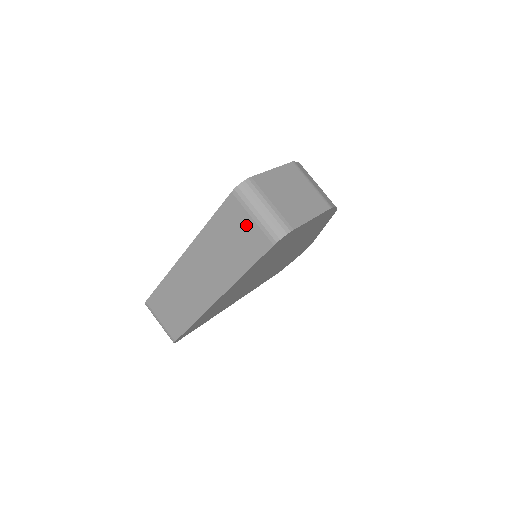
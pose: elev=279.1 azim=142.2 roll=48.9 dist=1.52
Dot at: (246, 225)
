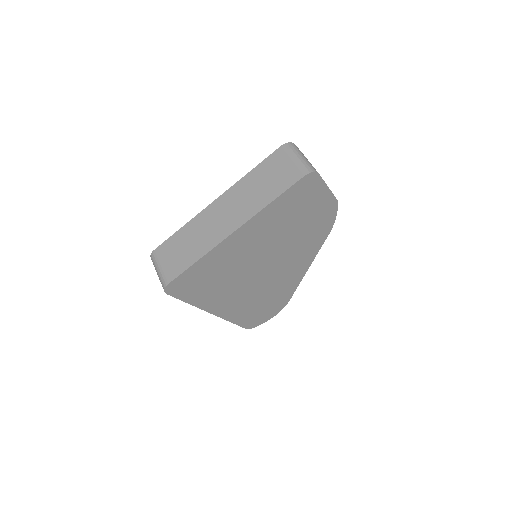
Dot at: (285, 166)
